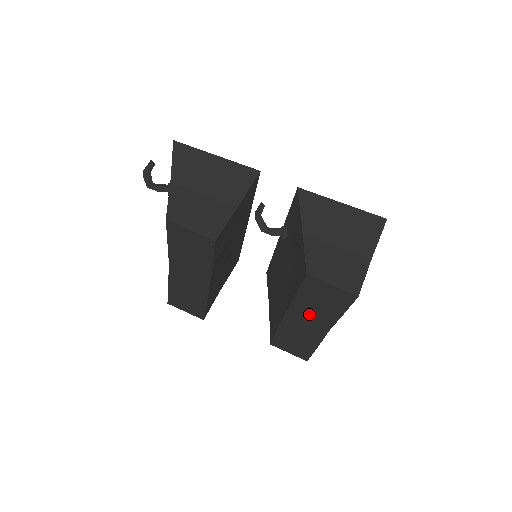
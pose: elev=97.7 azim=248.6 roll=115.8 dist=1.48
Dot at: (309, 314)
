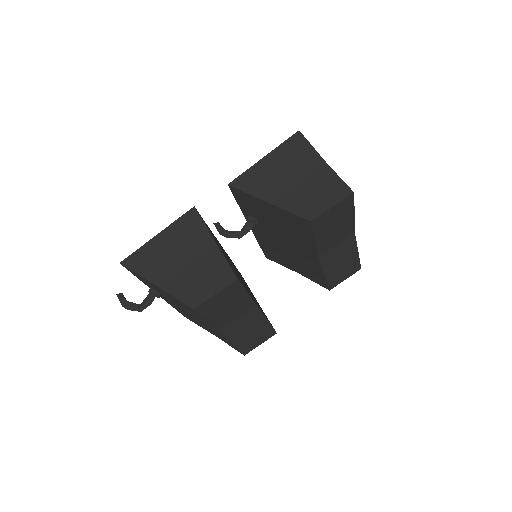
Dot at: (334, 242)
